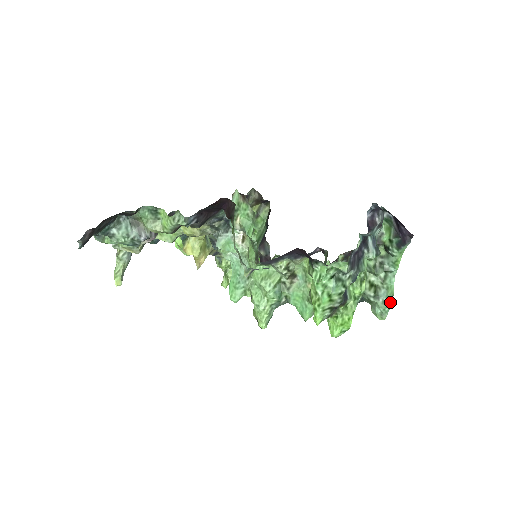
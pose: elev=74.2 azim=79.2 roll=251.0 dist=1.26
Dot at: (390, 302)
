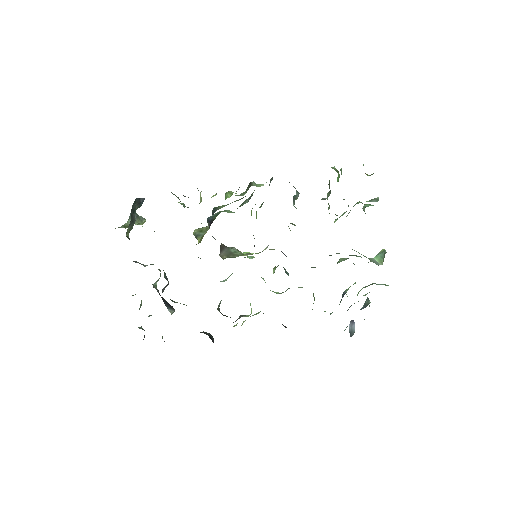
Dot at: (386, 285)
